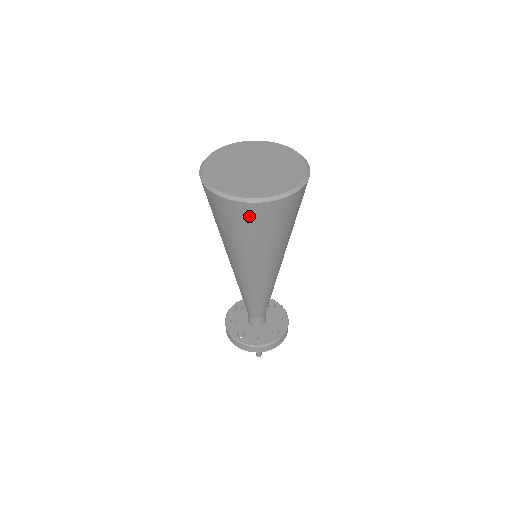
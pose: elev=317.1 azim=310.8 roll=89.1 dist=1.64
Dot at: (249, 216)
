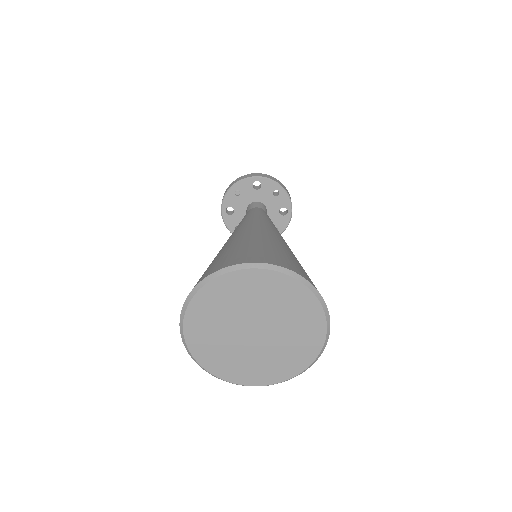
Dot at: occluded
